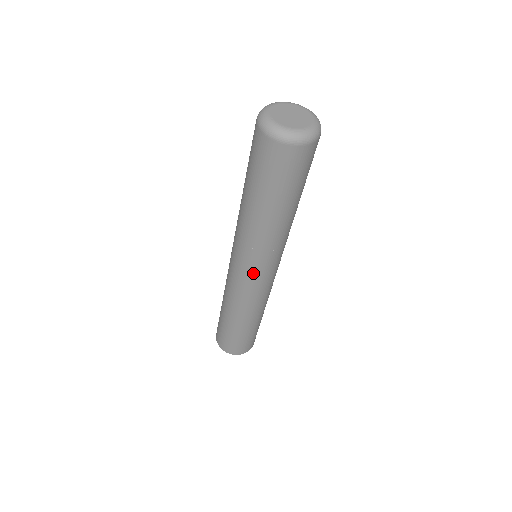
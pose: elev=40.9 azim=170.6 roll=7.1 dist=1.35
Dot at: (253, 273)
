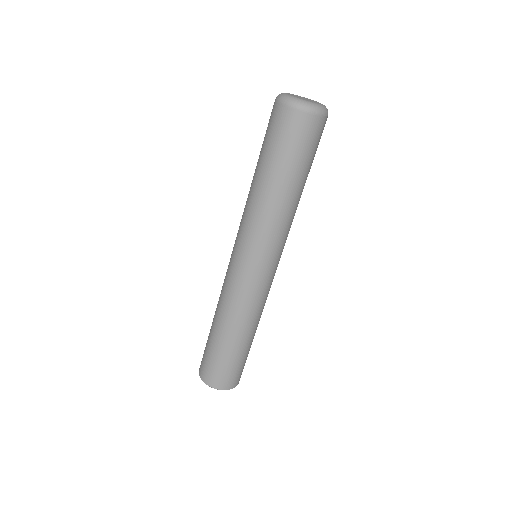
Dot at: (250, 262)
